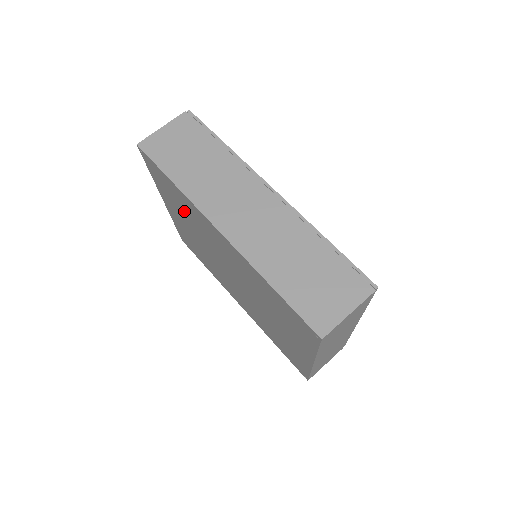
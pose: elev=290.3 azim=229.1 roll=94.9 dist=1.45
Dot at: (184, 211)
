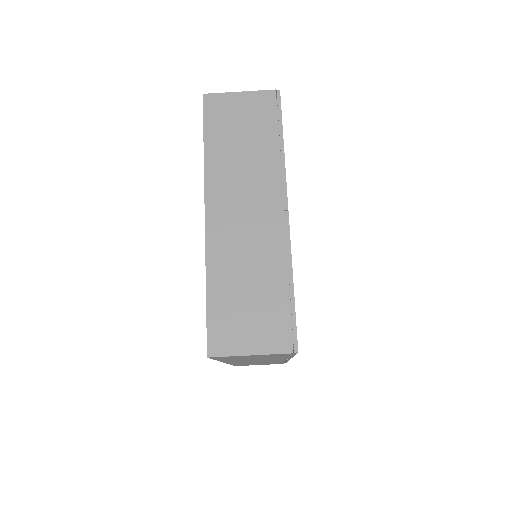
Dot at: occluded
